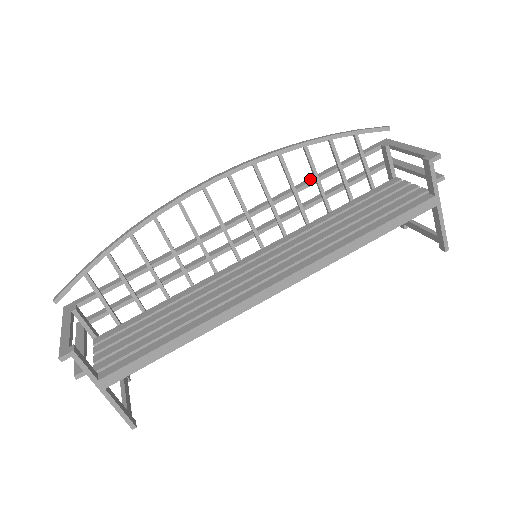
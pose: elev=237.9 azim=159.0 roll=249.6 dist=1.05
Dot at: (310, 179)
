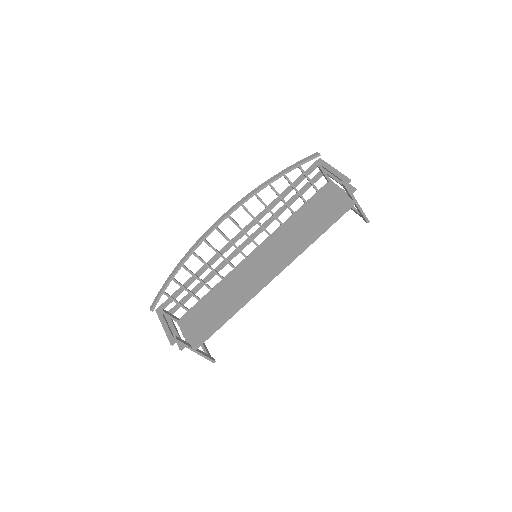
Dot at: (277, 199)
